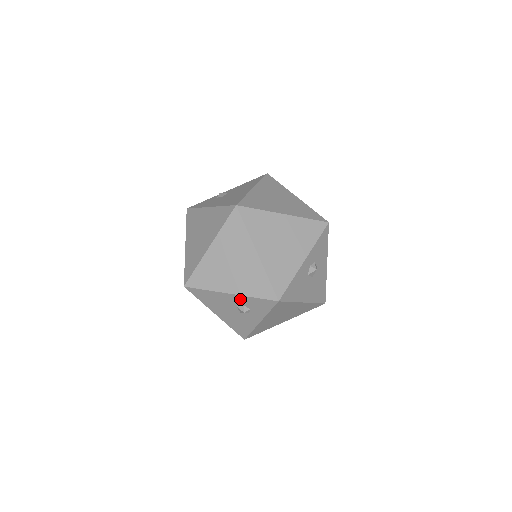
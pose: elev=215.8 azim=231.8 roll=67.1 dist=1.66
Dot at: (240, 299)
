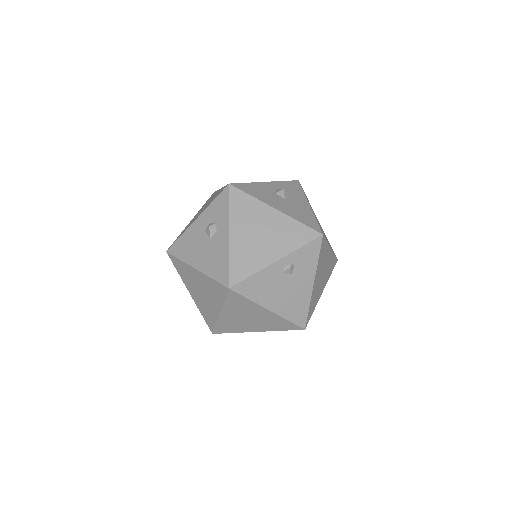
Dot at: (205, 217)
